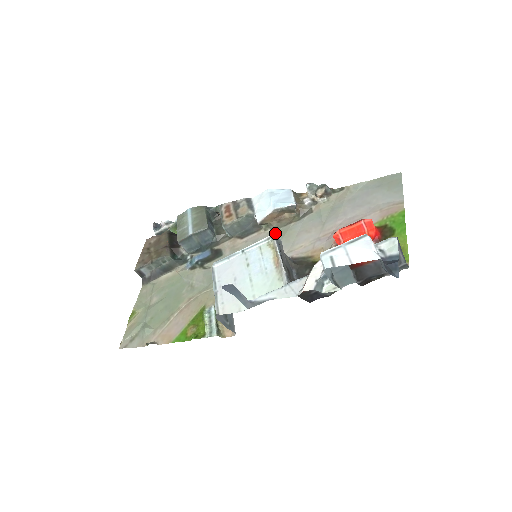
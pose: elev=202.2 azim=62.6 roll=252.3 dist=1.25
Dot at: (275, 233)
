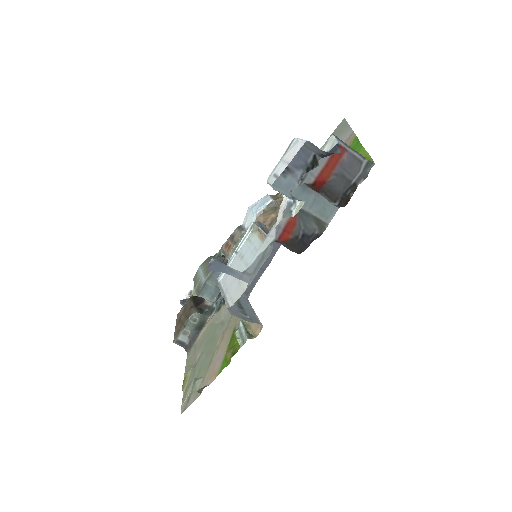
Dot at: occluded
